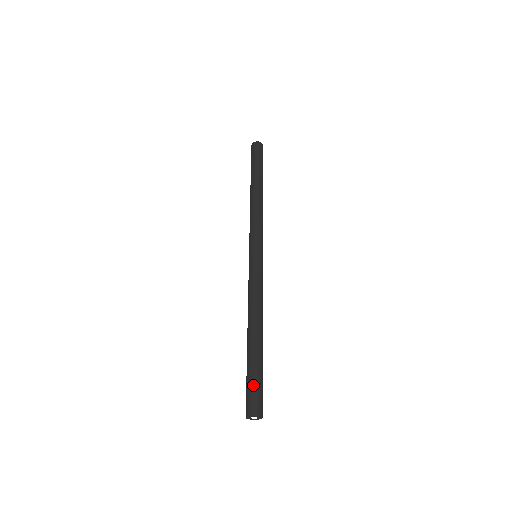
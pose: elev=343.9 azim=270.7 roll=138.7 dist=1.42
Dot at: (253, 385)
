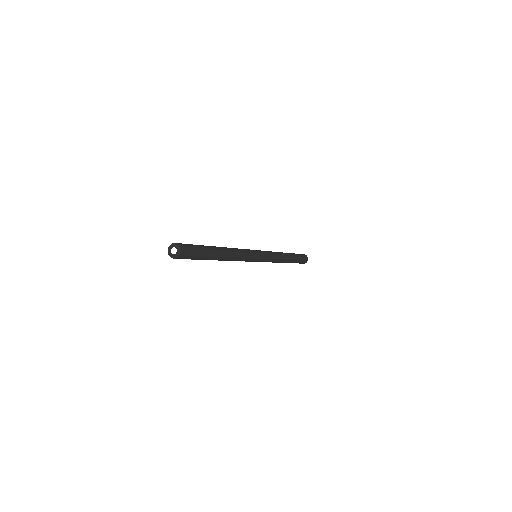
Dot at: (190, 244)
